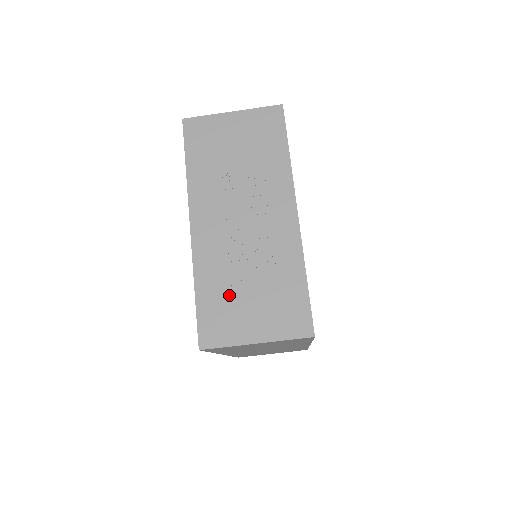
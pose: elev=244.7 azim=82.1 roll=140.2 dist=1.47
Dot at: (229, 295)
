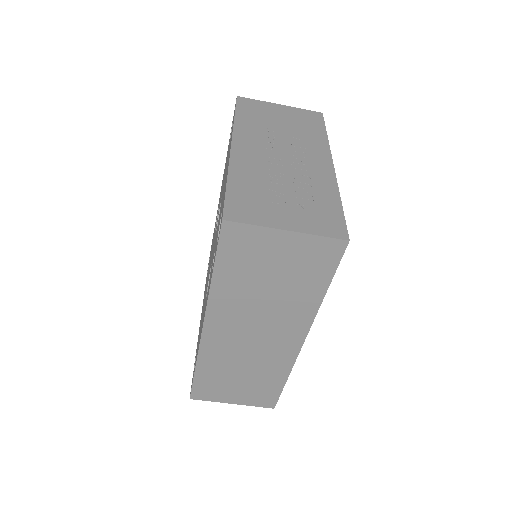
Dot at: (262, 192)
